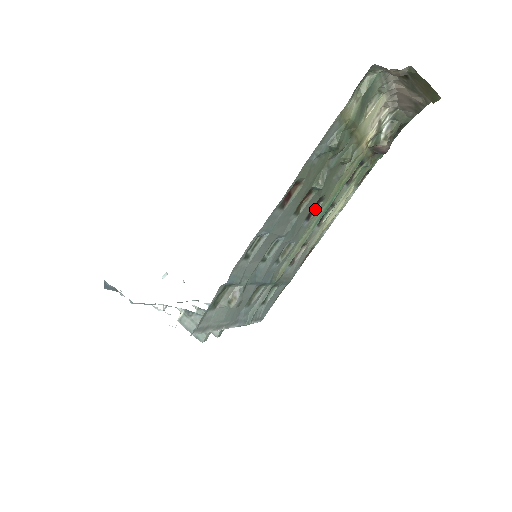
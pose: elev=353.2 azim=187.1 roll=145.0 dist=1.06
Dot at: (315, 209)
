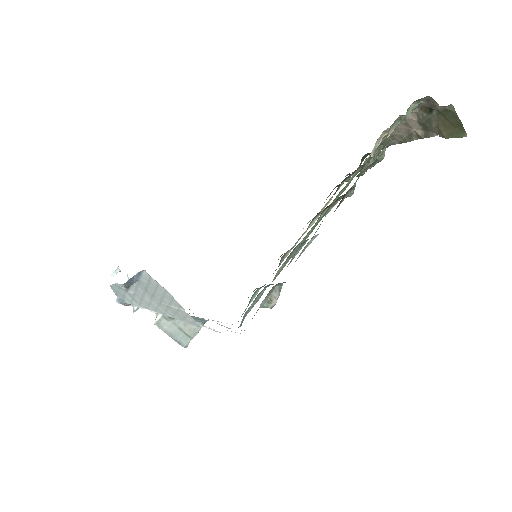
Dot at: (321, 215)
